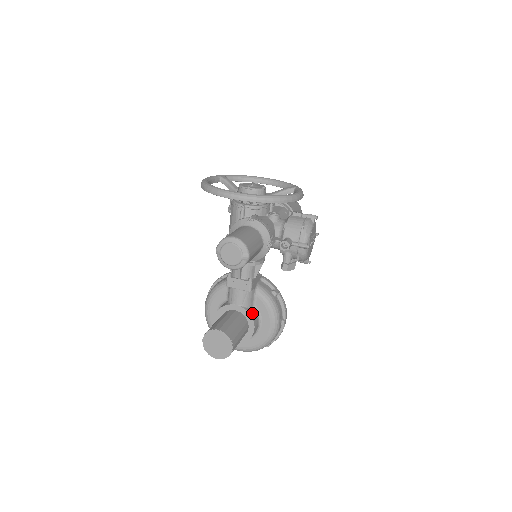
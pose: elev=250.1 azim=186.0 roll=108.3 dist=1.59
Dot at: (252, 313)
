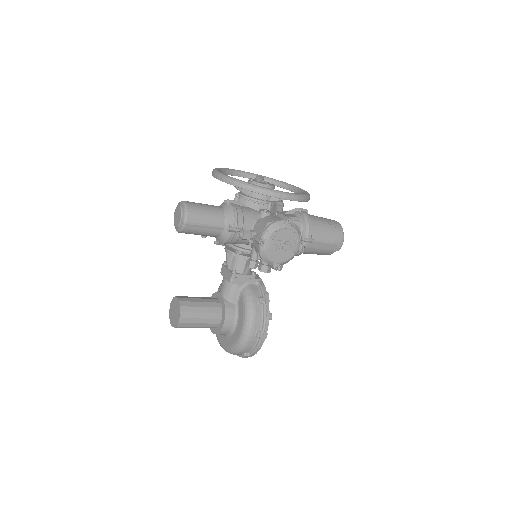
Dot at: (229, 307)
